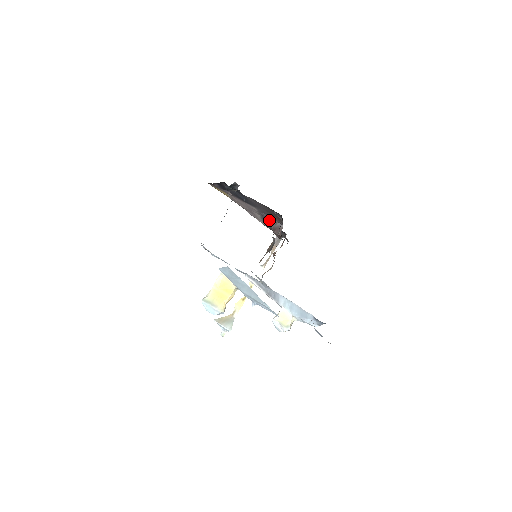
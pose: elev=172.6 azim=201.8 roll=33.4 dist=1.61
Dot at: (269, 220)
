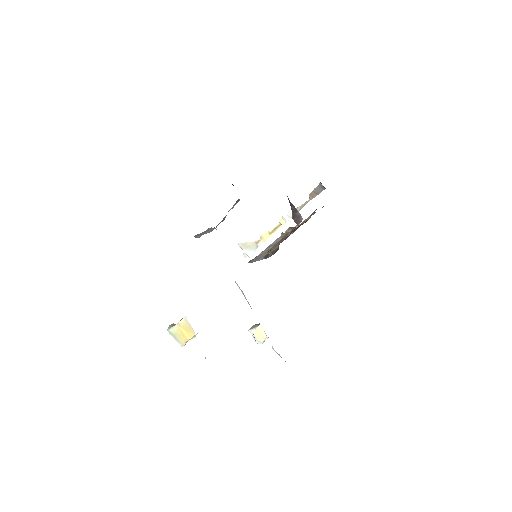
Dot at: (291, 205)
